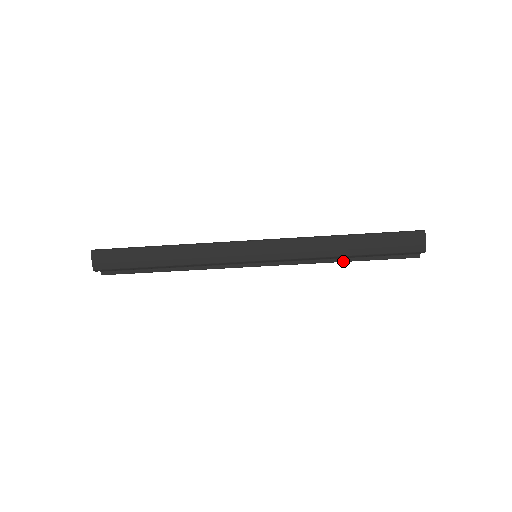
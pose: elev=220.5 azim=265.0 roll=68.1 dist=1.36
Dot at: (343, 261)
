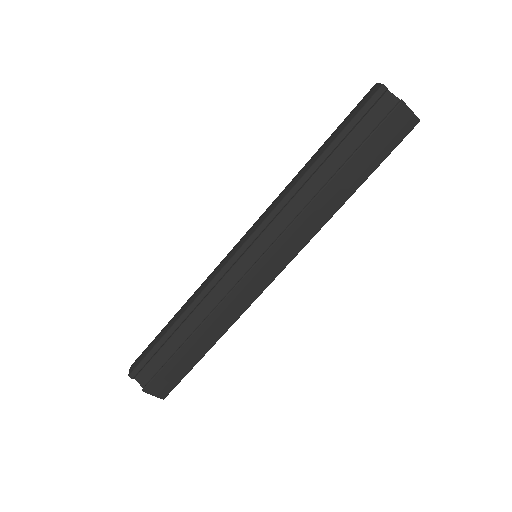
Dot at: (330, 180)
